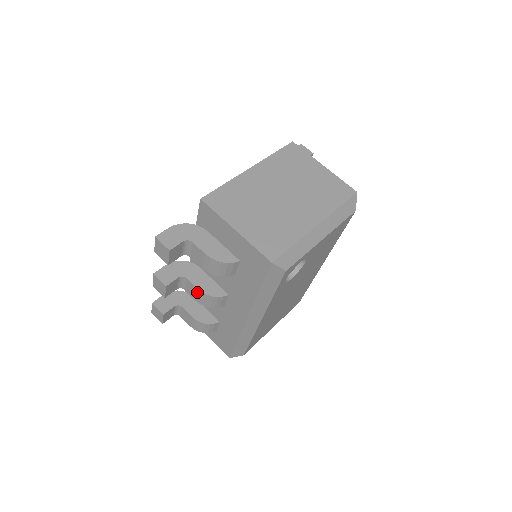
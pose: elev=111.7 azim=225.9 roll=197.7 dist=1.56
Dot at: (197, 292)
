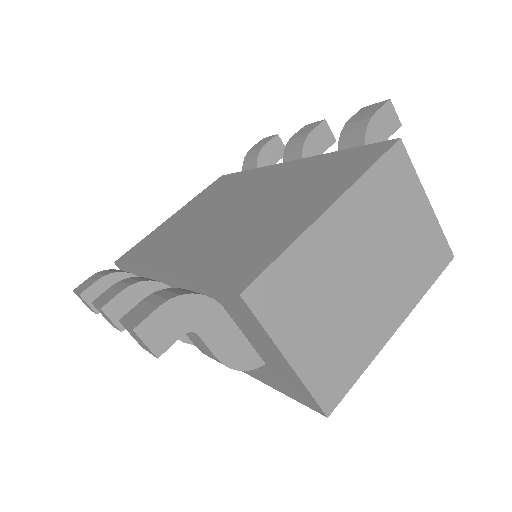
Dot at: occluded
